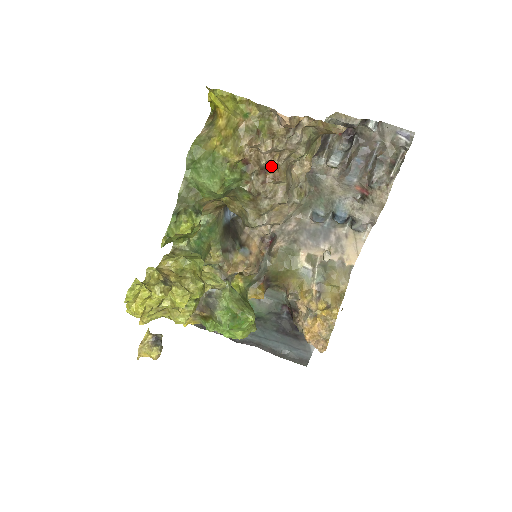
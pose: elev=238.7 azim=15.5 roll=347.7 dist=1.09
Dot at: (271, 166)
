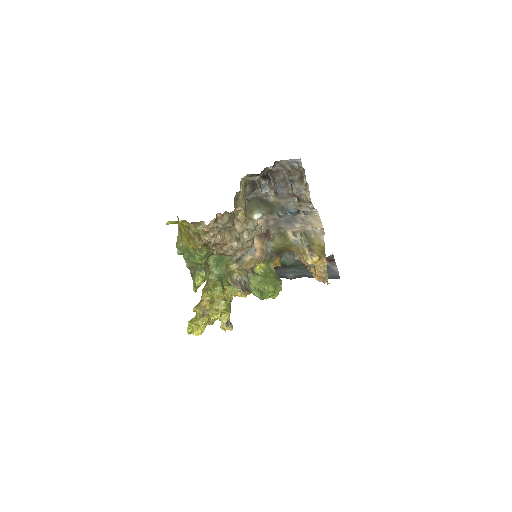
Dot at: (218, 240)
